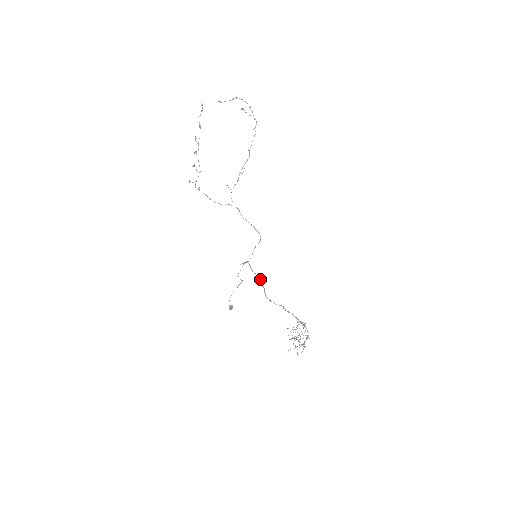
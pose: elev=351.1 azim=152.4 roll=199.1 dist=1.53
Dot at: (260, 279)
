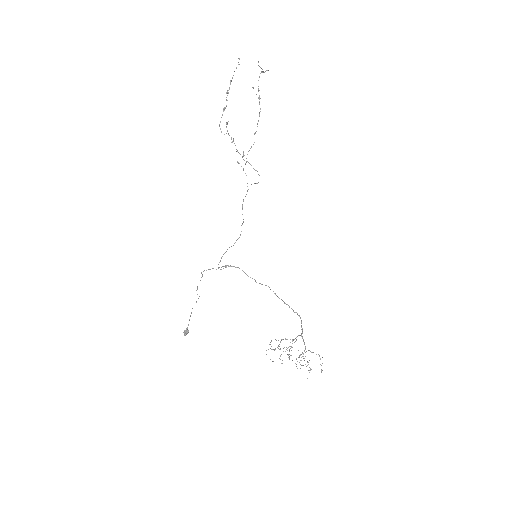
Dot at: occluded
